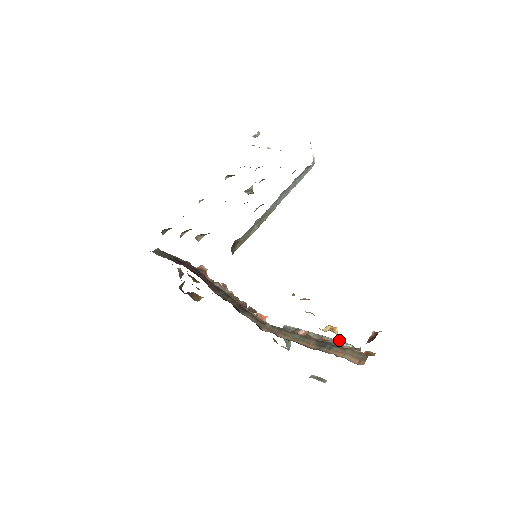
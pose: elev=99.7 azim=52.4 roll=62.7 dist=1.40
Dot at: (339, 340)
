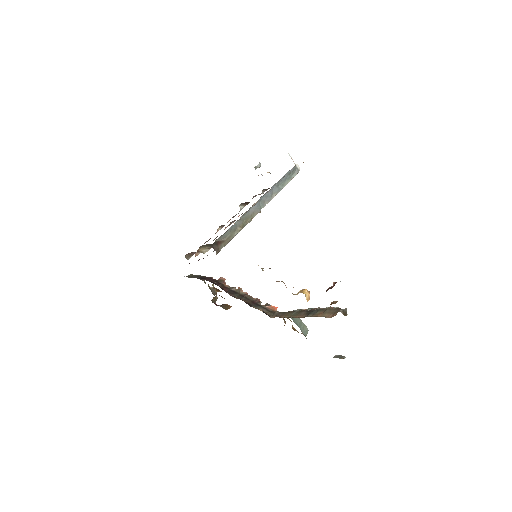
Dot at: occluded
